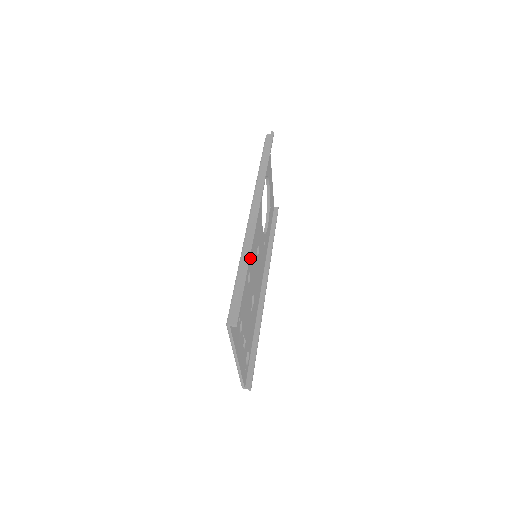
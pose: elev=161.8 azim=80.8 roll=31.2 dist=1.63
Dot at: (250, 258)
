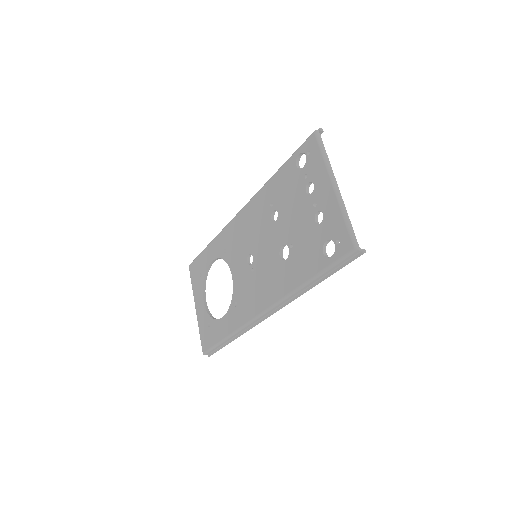
Dot at: occluded
